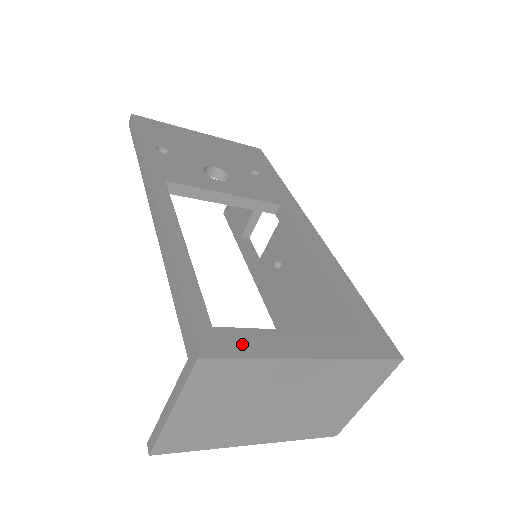
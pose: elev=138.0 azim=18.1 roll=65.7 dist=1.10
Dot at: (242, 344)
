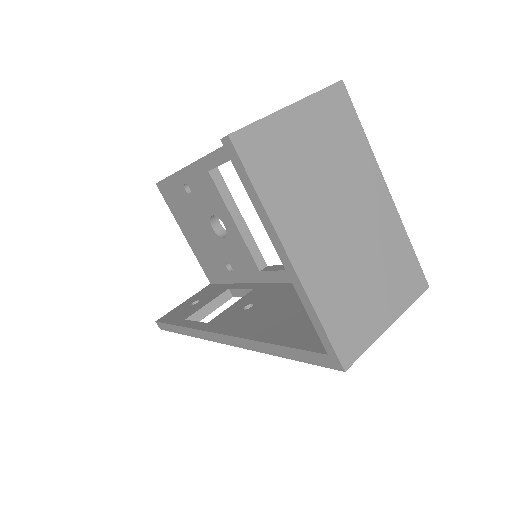
Dot at: occluded
